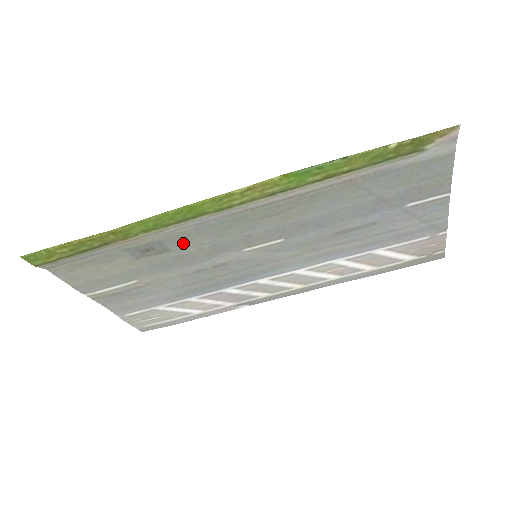
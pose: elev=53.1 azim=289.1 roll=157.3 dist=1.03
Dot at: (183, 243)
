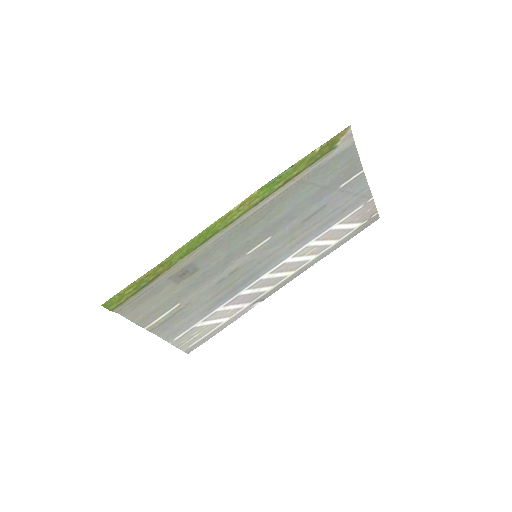
Dot at: (206, 260)
